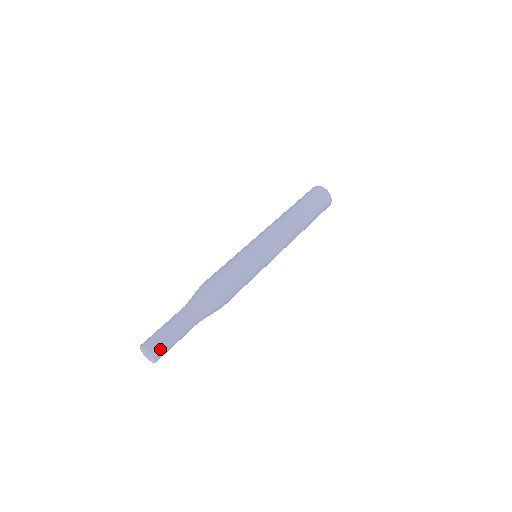
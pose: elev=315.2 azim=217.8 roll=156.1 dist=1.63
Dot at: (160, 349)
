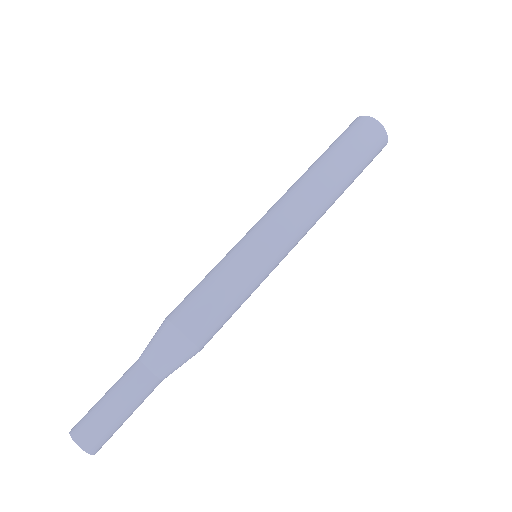
Dot at: (101, 442)
